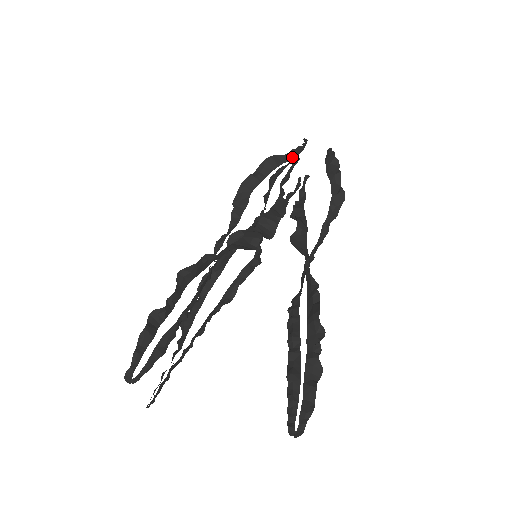
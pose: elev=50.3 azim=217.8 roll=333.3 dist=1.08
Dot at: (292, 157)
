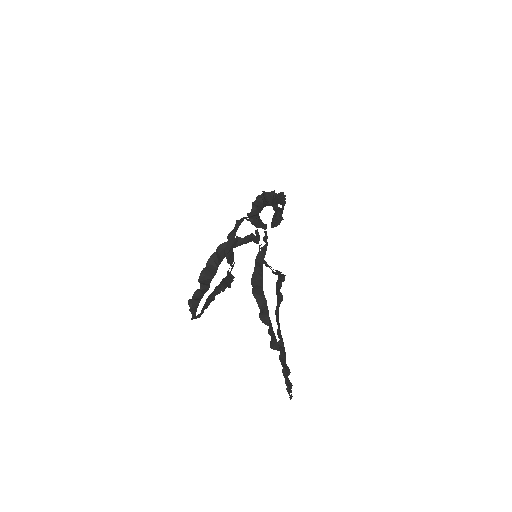
Dot at: occluded
